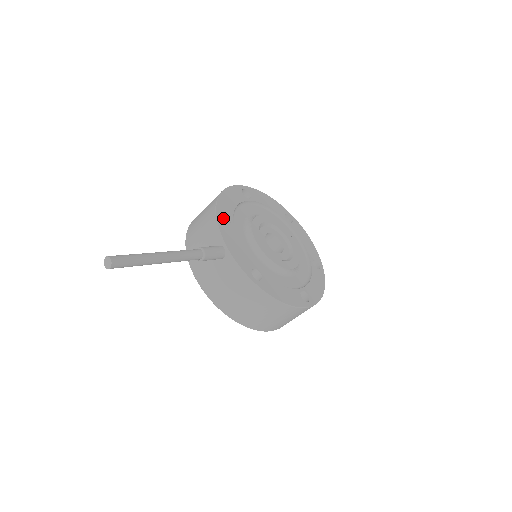
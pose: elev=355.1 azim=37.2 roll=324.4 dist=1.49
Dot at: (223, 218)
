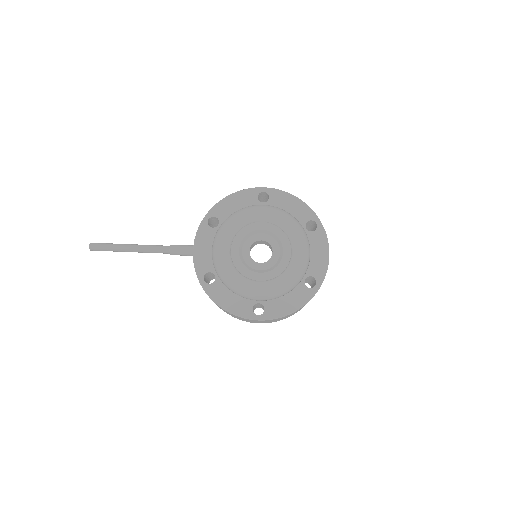
Dot at: (218, 220)
